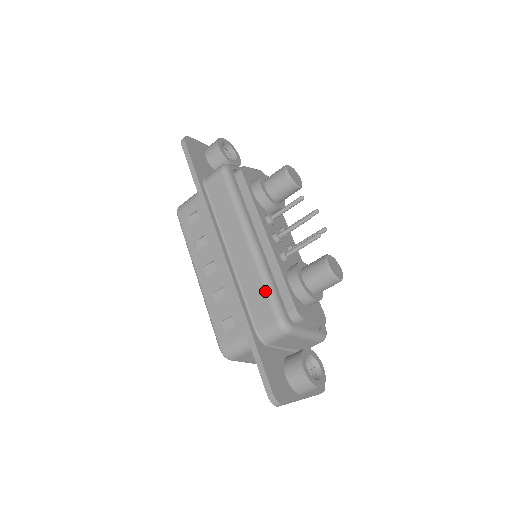
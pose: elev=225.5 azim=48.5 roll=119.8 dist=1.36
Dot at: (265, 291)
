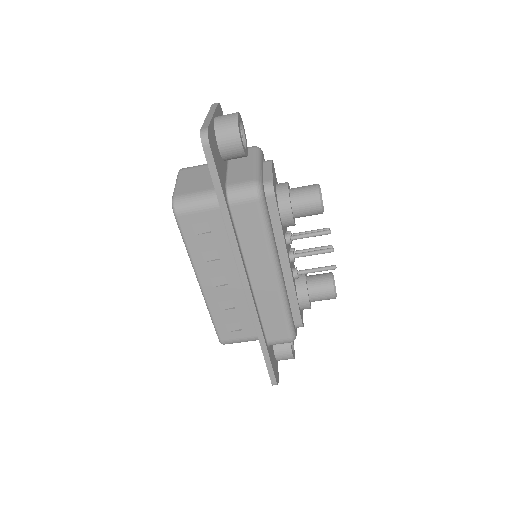
Dot at: (285, 318)
